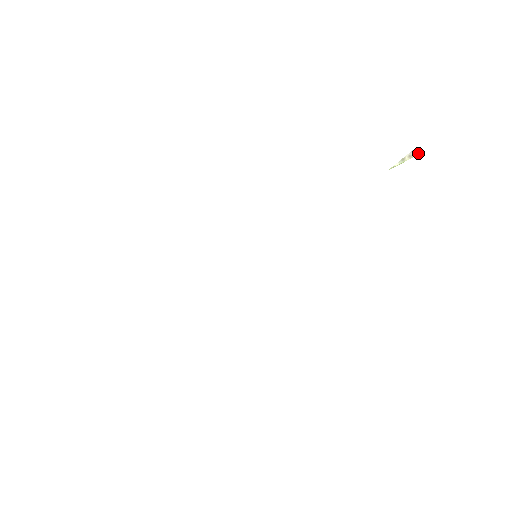
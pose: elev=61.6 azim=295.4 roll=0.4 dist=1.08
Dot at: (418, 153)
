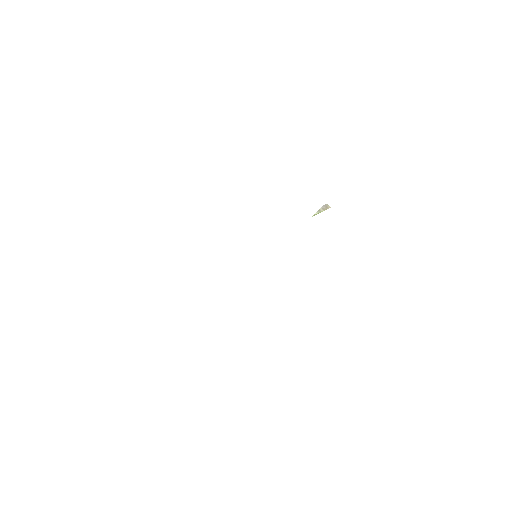
Dot at: (328, 207)
